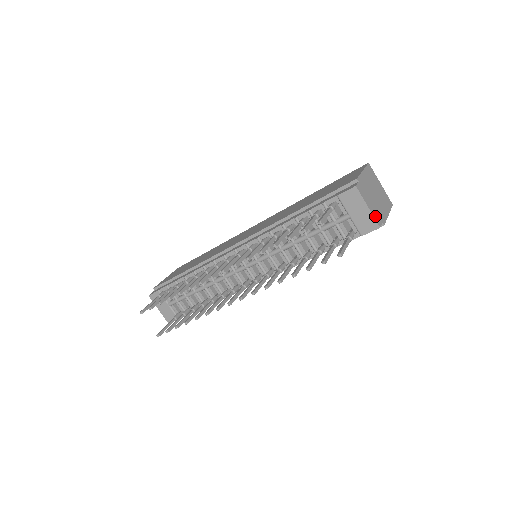
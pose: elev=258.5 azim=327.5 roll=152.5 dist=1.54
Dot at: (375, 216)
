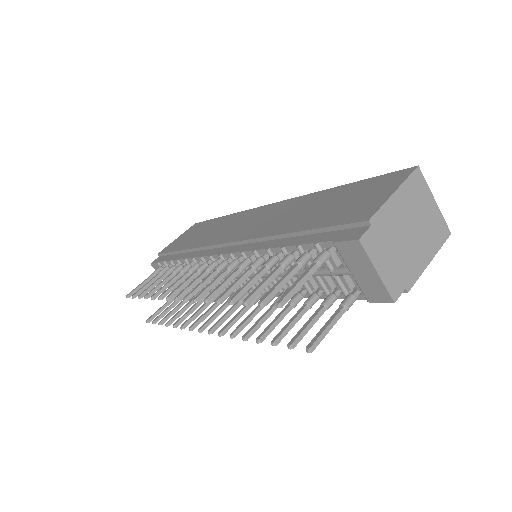
Dot at: (390, 283)
